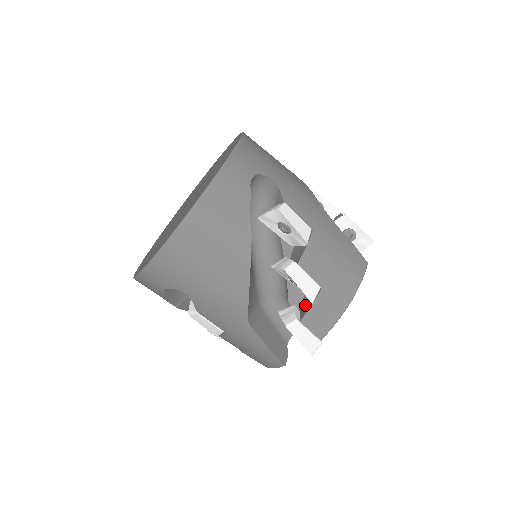
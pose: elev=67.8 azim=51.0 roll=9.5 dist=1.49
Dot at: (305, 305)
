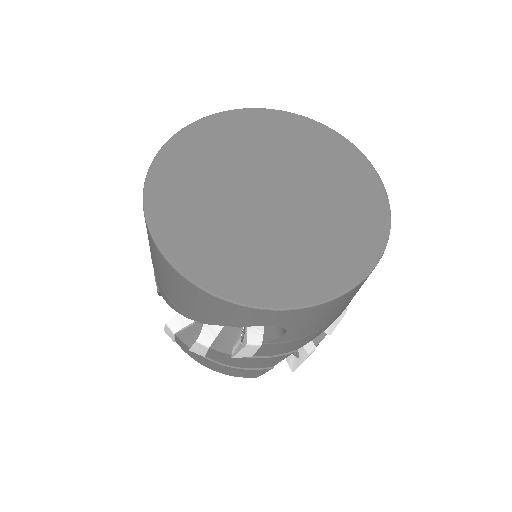
Dot at: (194, 335)
